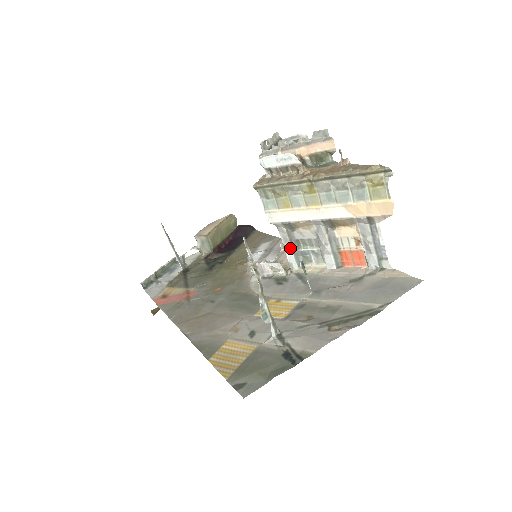
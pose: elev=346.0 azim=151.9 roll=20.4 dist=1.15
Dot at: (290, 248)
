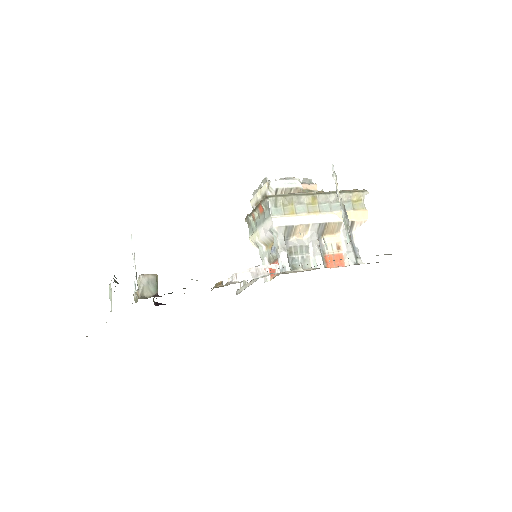
Dot at: (286, 252)
